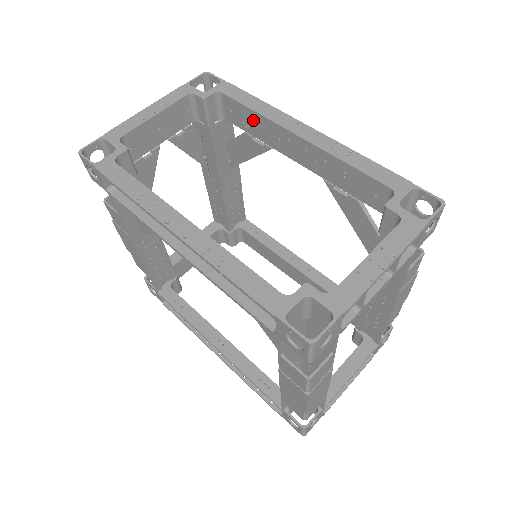
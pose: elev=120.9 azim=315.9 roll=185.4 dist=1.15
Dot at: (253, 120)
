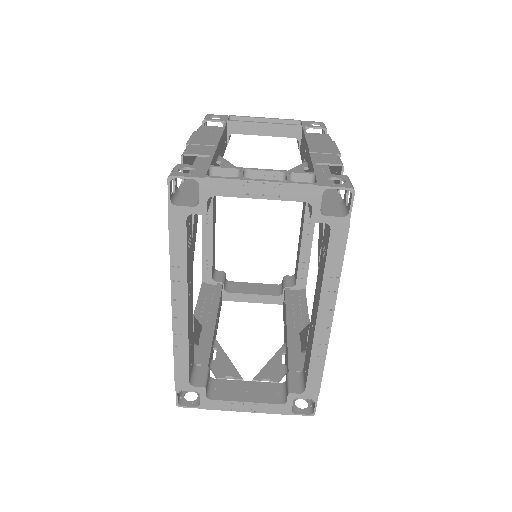
Dot at: (323, 264)
